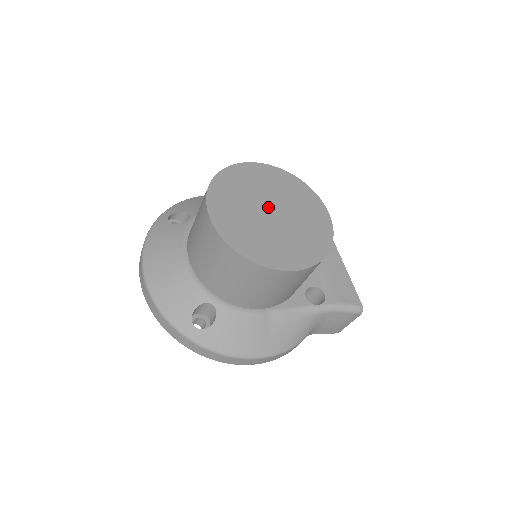
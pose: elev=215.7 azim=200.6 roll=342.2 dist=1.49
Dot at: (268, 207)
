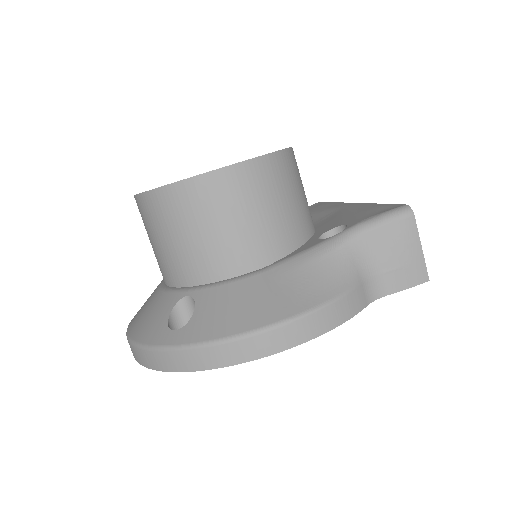
Dot at: occluded
